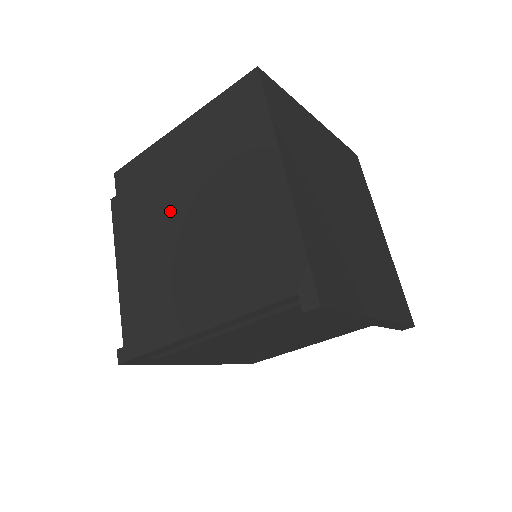
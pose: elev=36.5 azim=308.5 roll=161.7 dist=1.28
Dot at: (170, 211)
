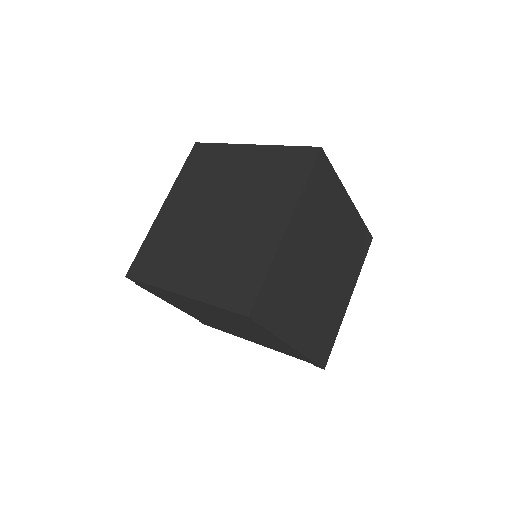
Dot at: (204, 314)
